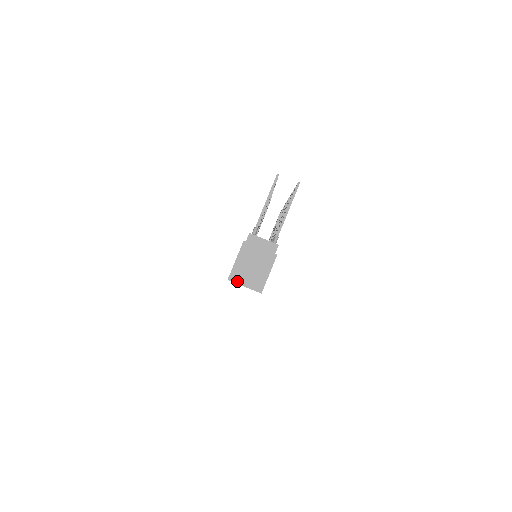
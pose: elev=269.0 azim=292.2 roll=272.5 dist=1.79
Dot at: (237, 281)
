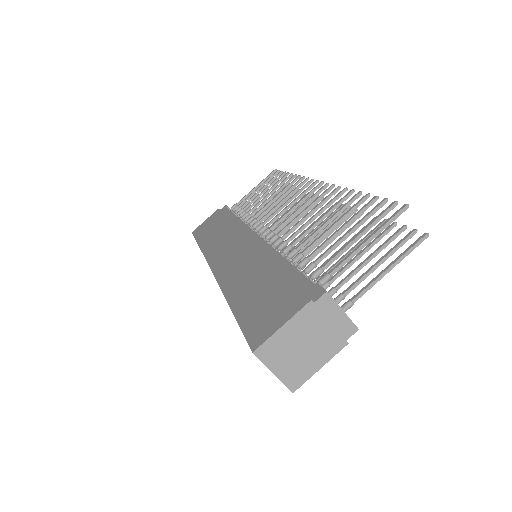
Dot at: (266, 360)
